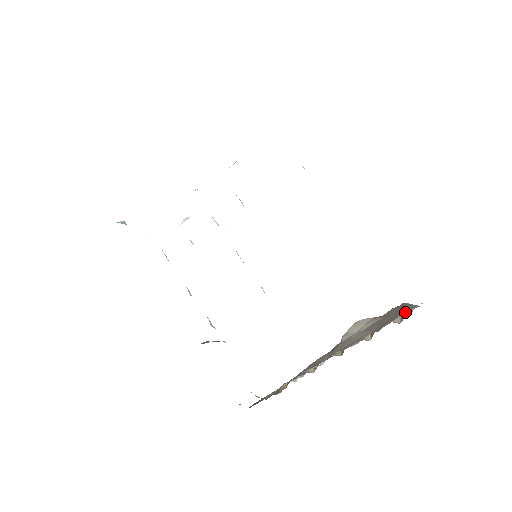
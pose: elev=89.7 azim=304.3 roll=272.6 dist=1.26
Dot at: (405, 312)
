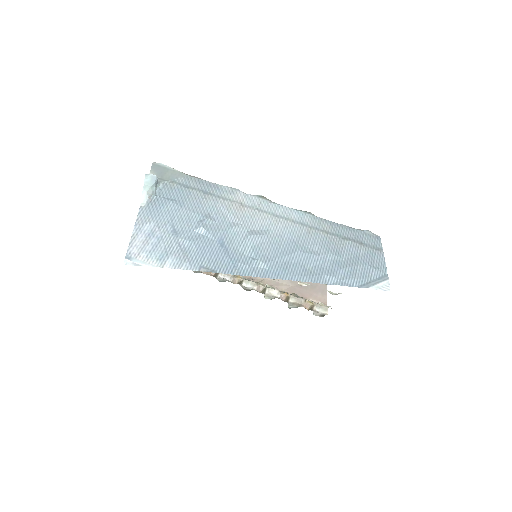
Dot at: (317, 297)
